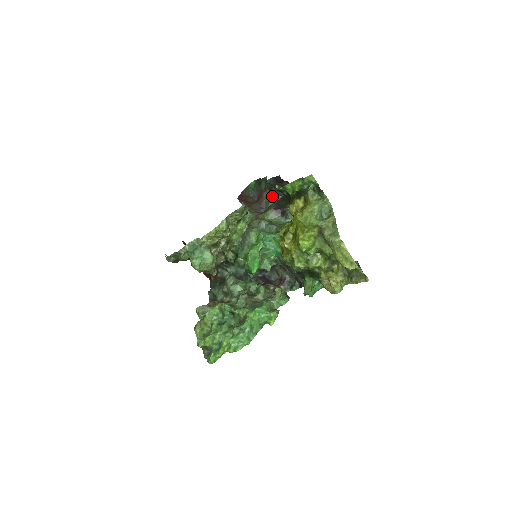
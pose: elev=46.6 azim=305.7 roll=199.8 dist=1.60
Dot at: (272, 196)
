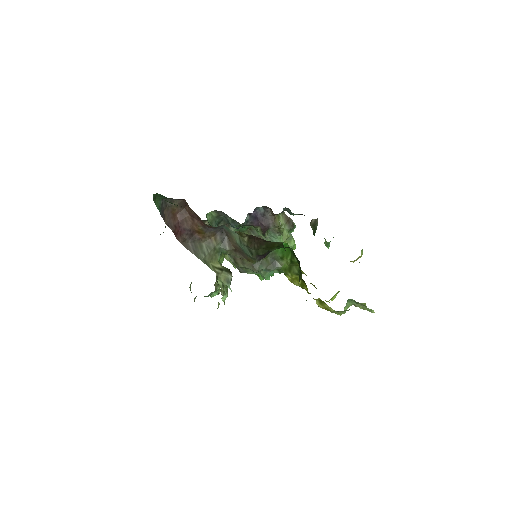
Dot at: occluded
